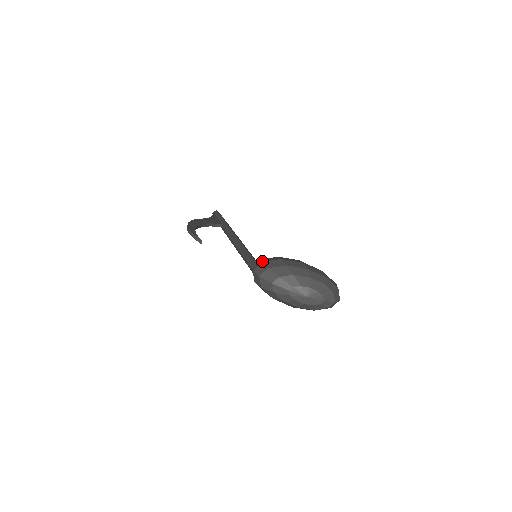
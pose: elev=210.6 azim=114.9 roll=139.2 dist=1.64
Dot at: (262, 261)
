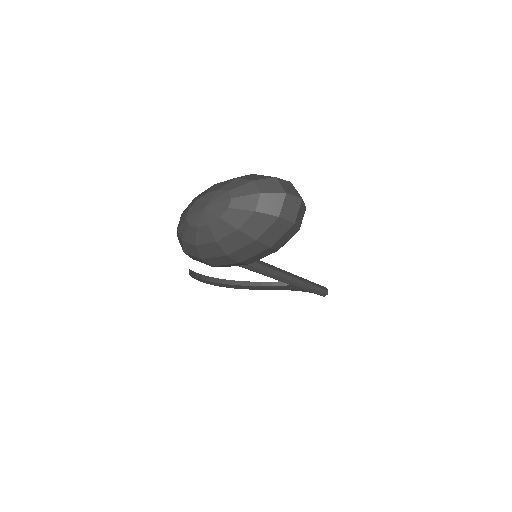
Dot at: occluded
